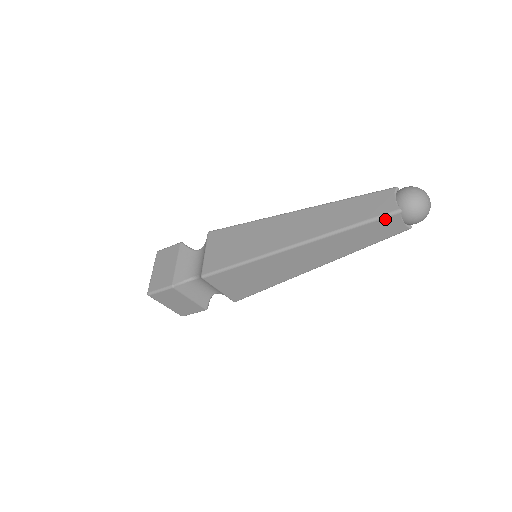
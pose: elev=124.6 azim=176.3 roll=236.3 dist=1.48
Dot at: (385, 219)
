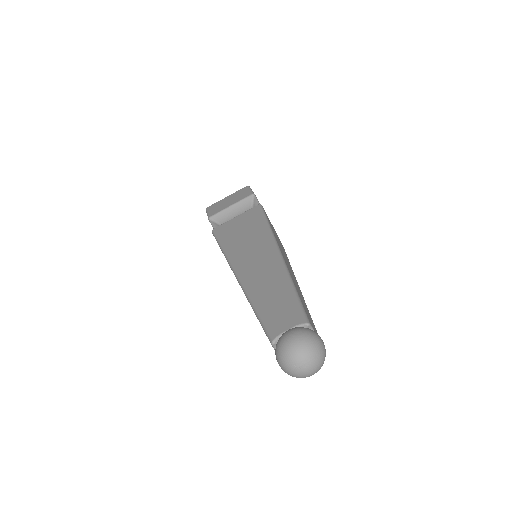
Dot at: (266, 334)
